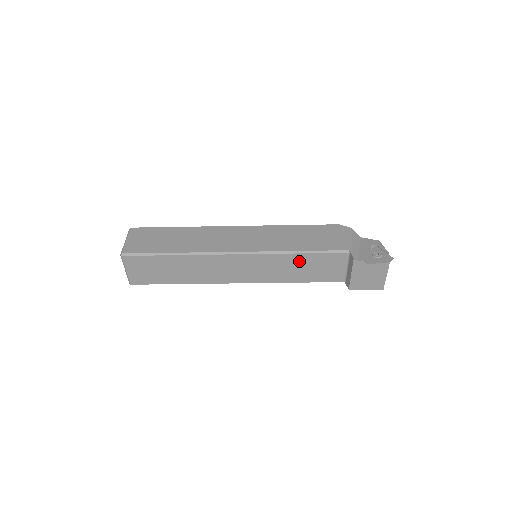
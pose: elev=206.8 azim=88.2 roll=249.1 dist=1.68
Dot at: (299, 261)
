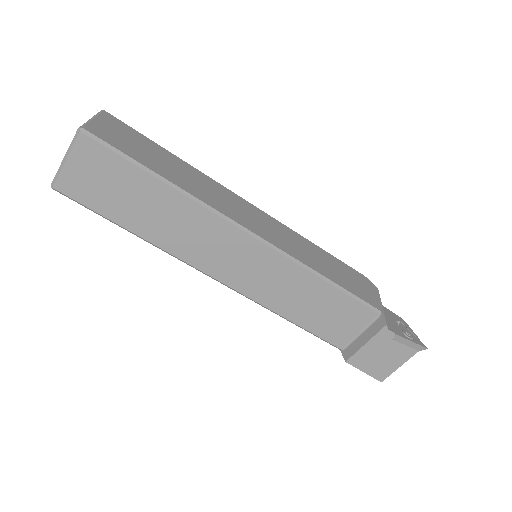
Dot at: (317, 292)
